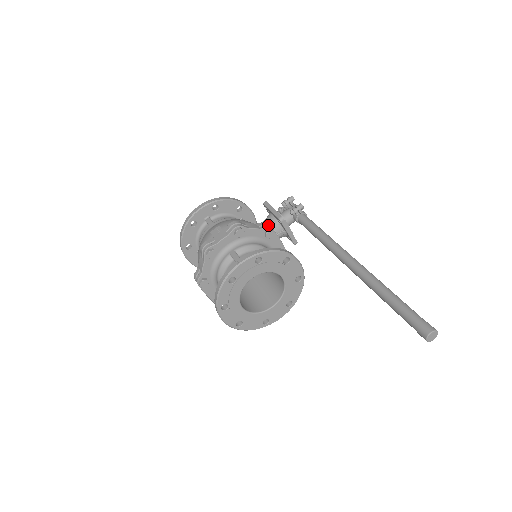
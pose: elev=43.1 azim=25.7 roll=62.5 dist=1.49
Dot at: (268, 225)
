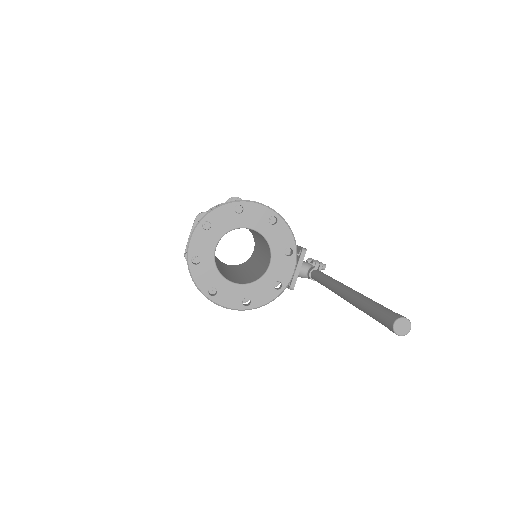
Dot at: occluded
